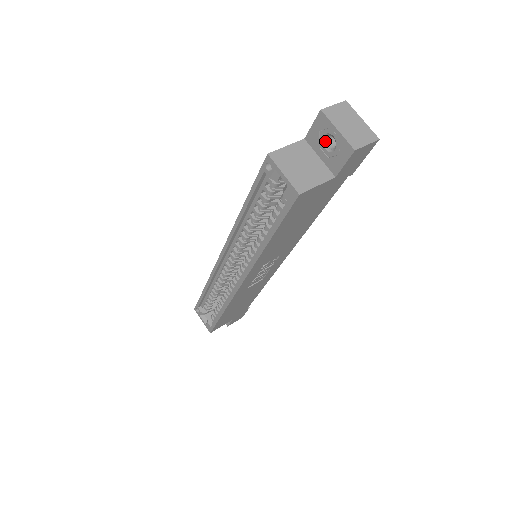
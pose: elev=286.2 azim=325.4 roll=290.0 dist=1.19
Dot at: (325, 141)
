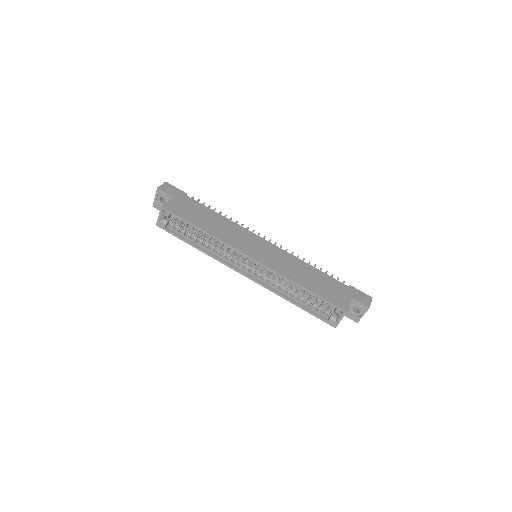
Dot at: occluded
